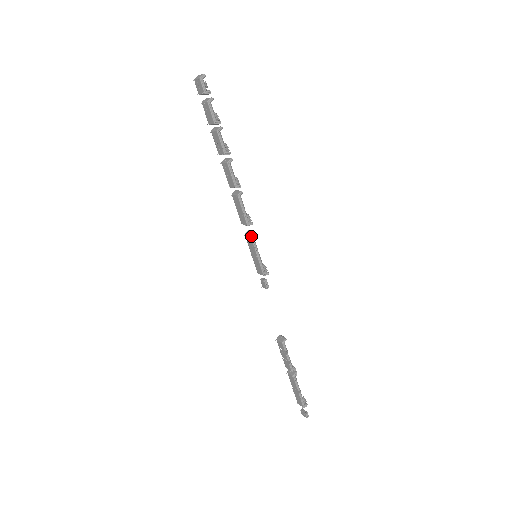
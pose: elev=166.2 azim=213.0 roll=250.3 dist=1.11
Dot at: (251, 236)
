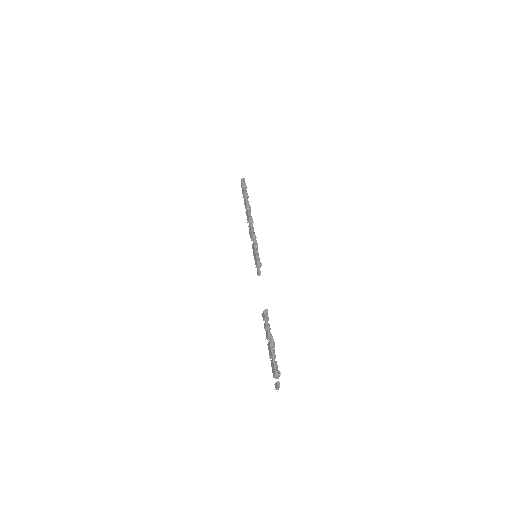
Dot at: (254, 241)
